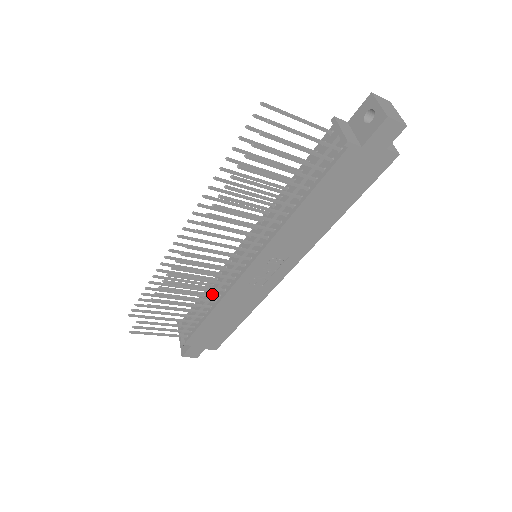
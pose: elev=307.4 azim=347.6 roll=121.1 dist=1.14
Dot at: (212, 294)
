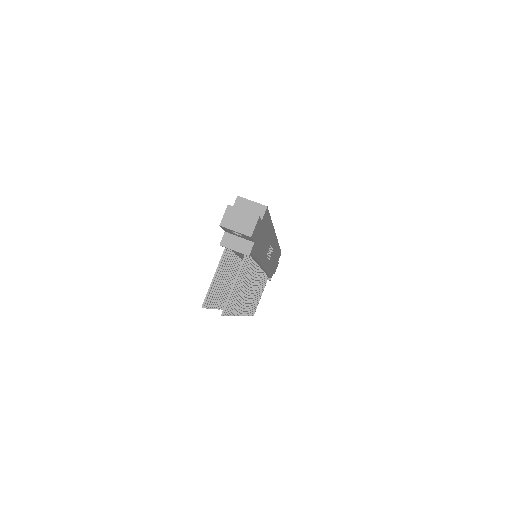
Dot at: (261, 278)
